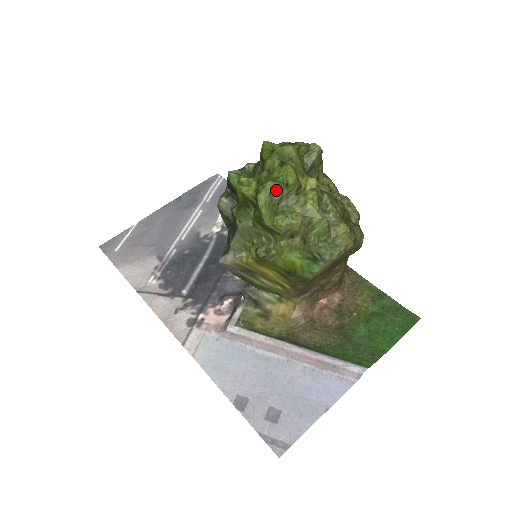
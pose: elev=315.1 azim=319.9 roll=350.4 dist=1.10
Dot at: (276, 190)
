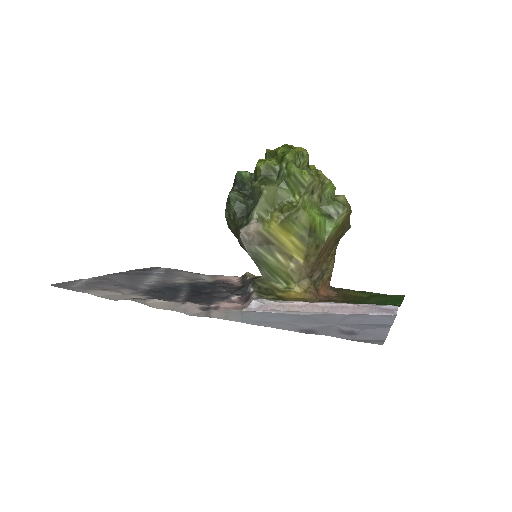
Dot at: (297, 155)
